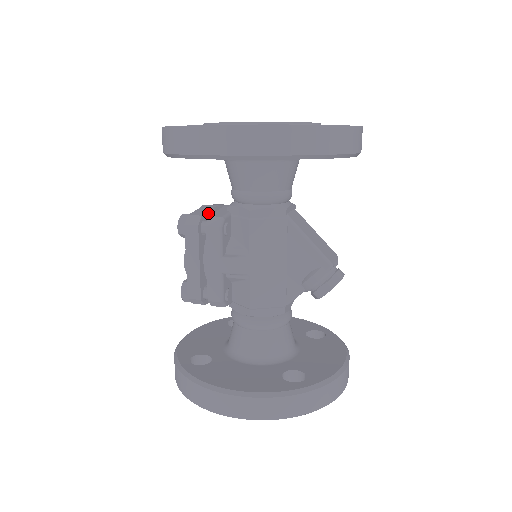
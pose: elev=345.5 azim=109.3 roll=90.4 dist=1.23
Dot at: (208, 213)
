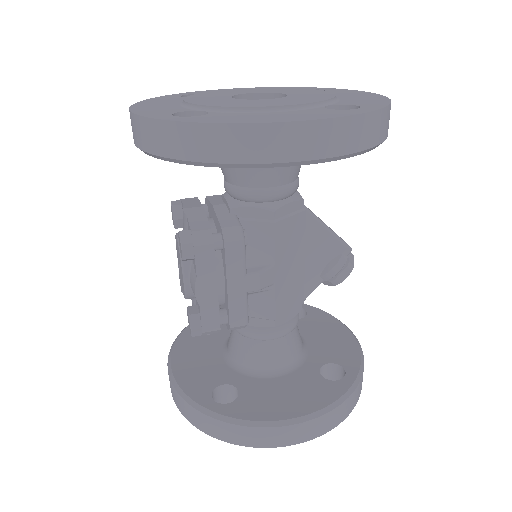
Dot at: (207, 222)
